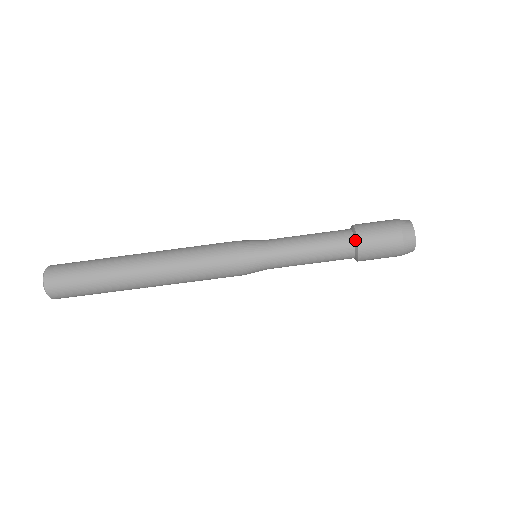
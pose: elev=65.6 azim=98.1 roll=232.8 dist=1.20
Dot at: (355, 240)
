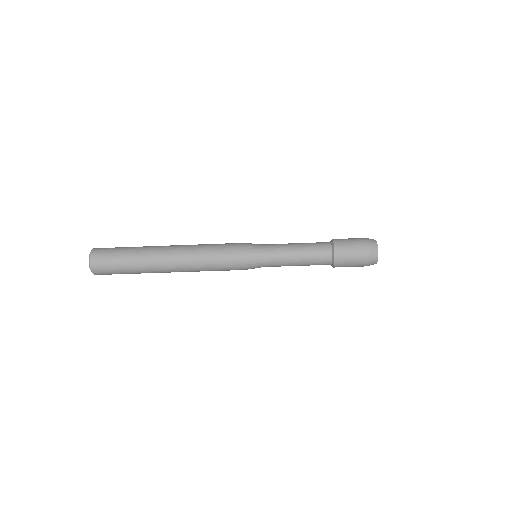
Dot at: (333, 259)
